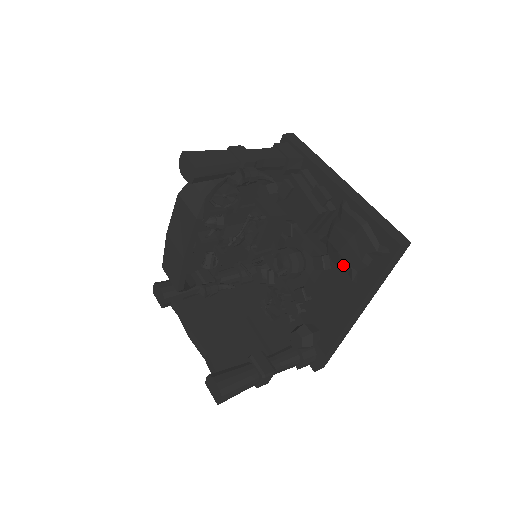
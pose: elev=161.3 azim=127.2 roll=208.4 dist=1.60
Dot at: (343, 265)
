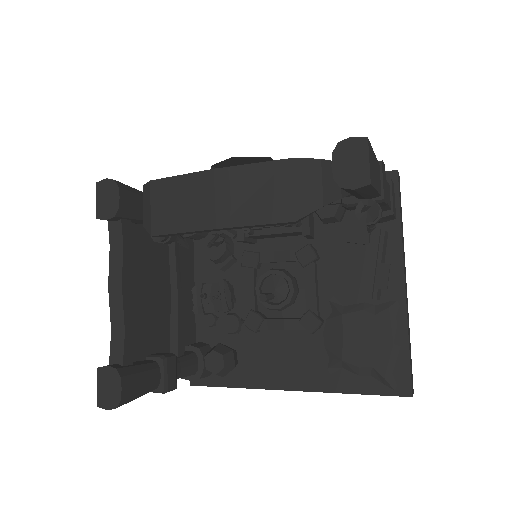
Dot at: (334, 349)
